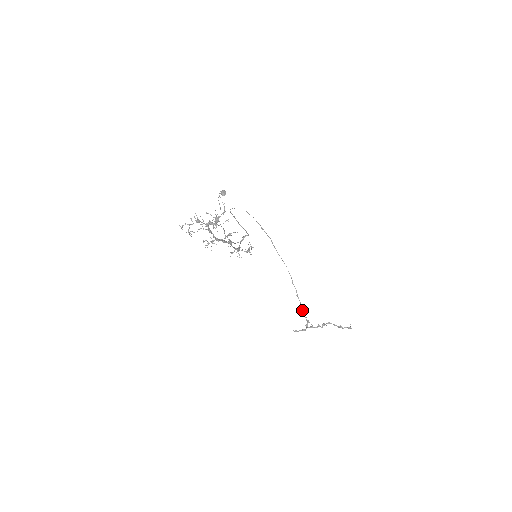
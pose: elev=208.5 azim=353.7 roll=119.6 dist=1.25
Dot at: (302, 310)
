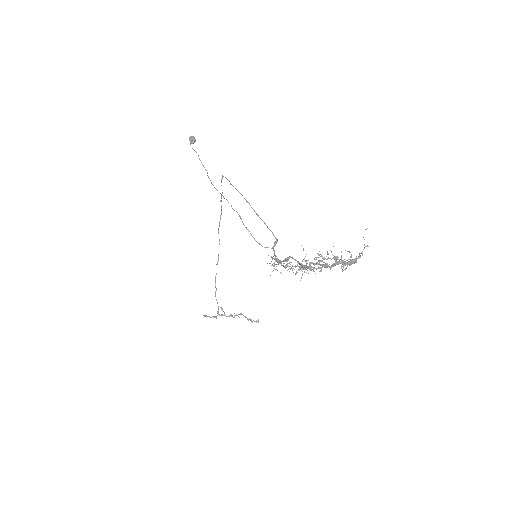
Dot at: (215, 294)
